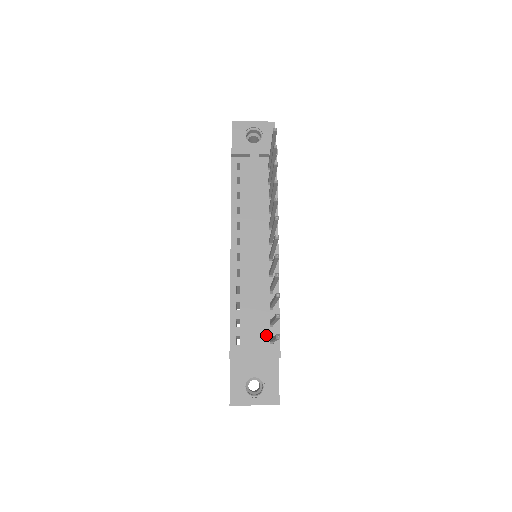
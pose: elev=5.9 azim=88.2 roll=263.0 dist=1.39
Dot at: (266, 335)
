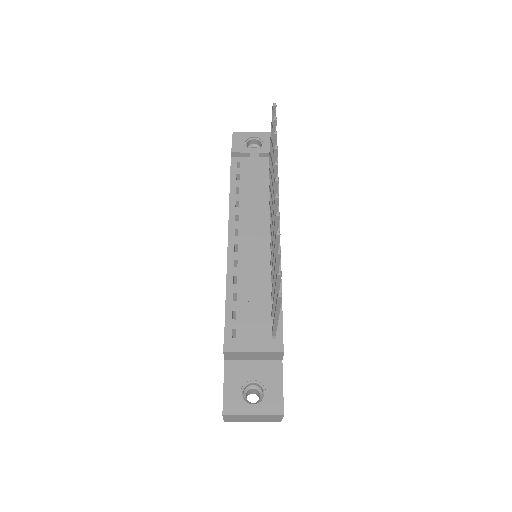
Dot at: (267, 328)
